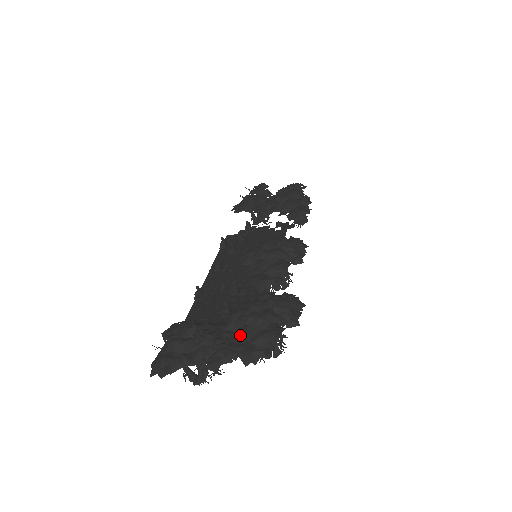
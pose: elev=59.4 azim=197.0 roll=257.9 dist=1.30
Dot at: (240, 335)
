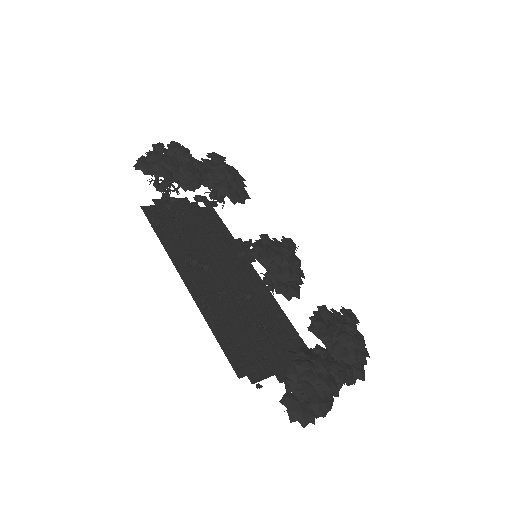
Dot at: (350, 358)
